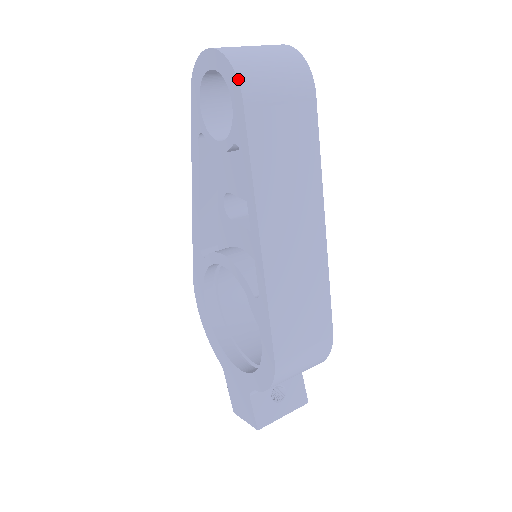
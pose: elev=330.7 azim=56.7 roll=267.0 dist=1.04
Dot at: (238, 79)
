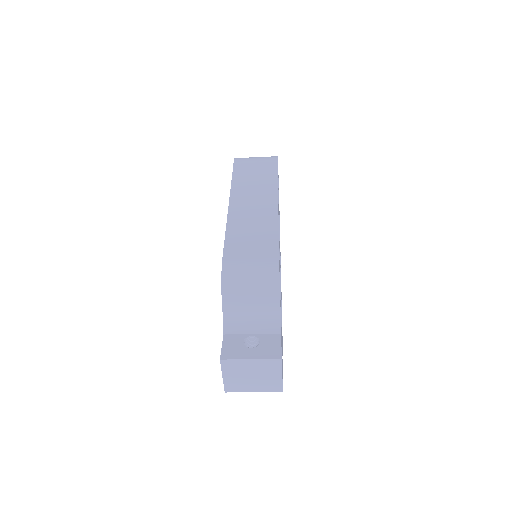
Dot at: (235, 158)
